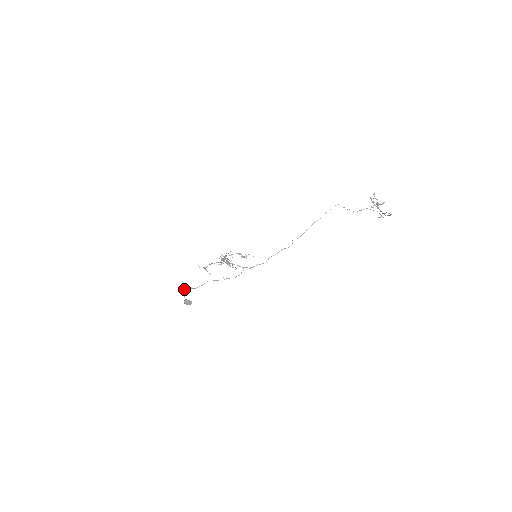
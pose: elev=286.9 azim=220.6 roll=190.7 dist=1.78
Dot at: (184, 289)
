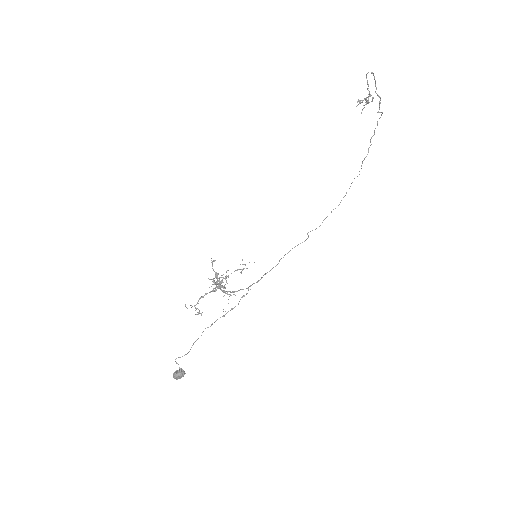
Dot at: (175, 361)
